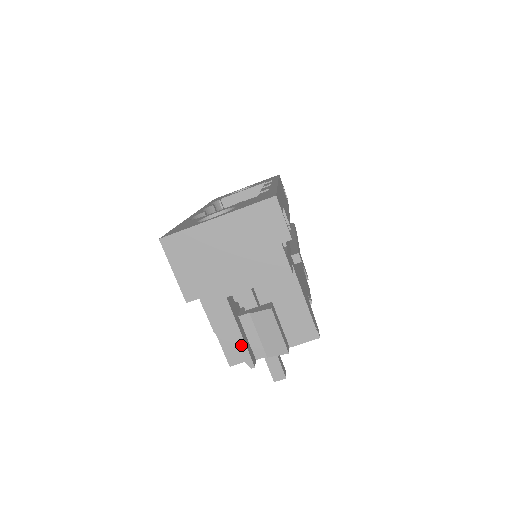
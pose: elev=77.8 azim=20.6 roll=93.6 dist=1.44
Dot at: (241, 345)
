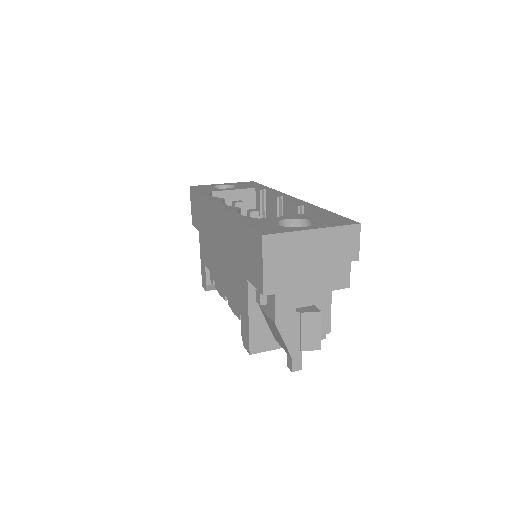
Dot at: (292, 339)
